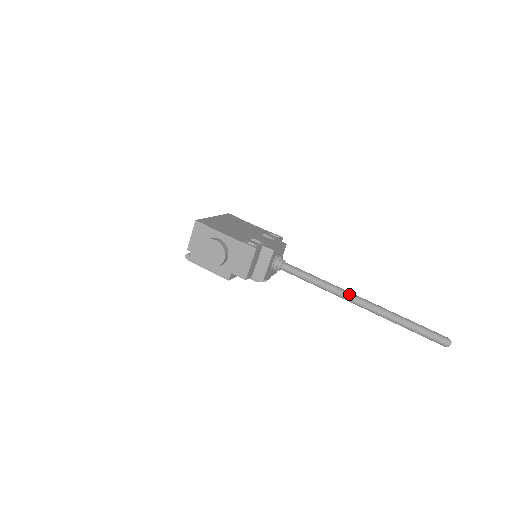
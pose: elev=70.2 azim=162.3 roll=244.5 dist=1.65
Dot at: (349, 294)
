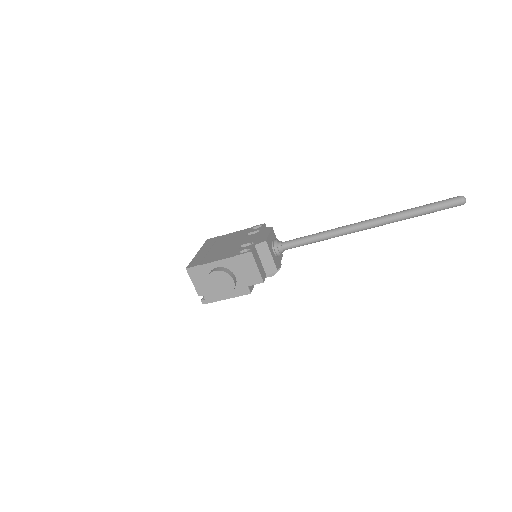
Dot at: (353, 226)
